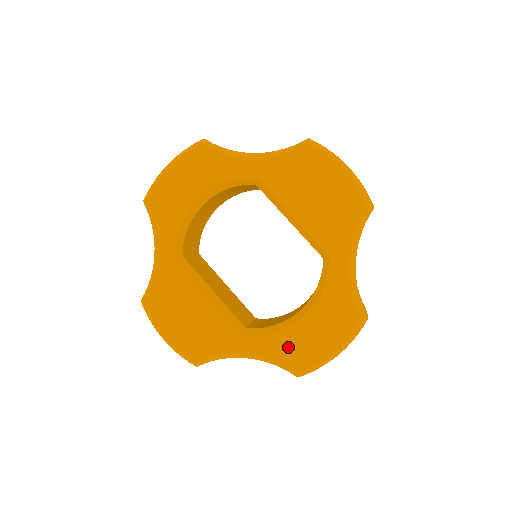
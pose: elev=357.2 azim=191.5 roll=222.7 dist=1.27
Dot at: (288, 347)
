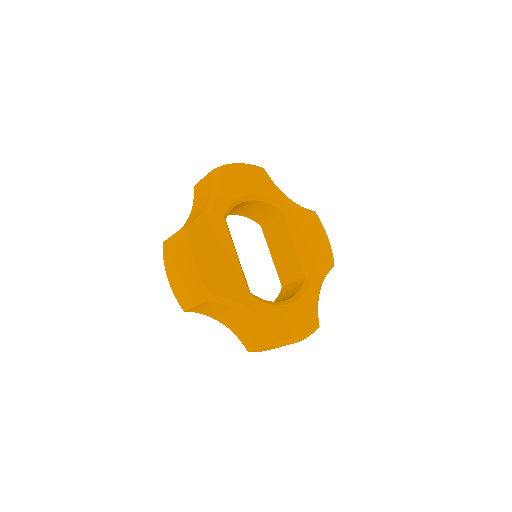
Dot at: (276, 319)
